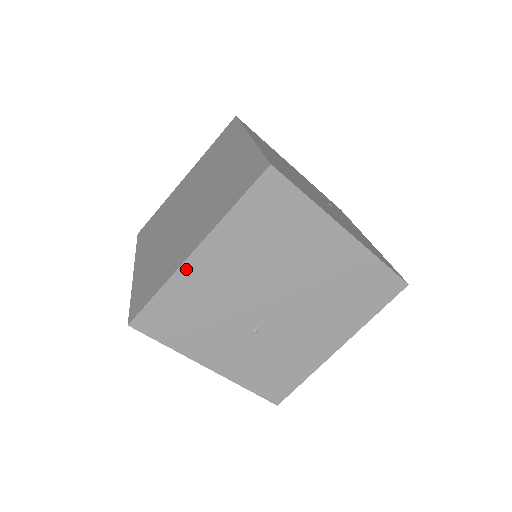
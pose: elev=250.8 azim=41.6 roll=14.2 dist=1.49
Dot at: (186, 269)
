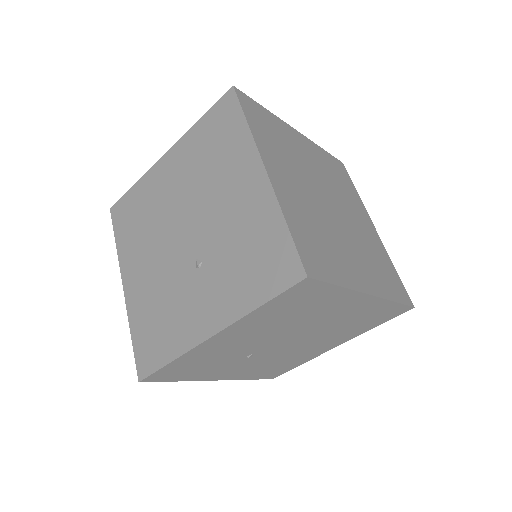
Dot at: (129, 302)
